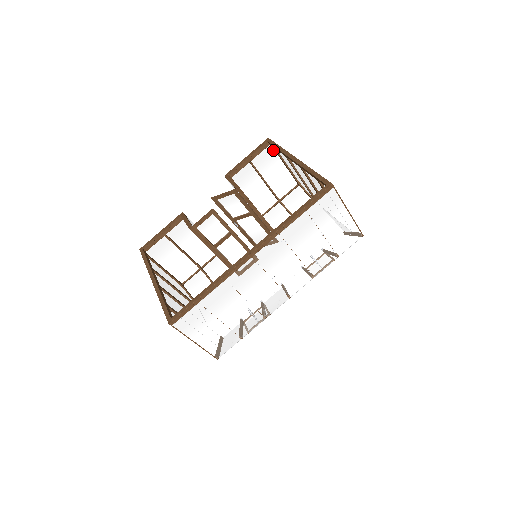
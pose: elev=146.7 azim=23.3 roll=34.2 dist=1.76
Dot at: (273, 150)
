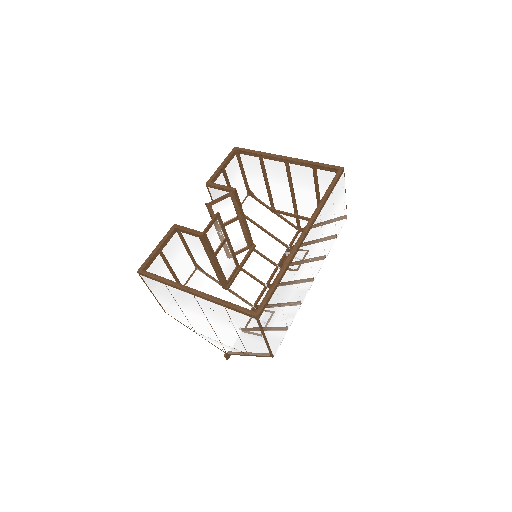
Dot at: (236, 159)
